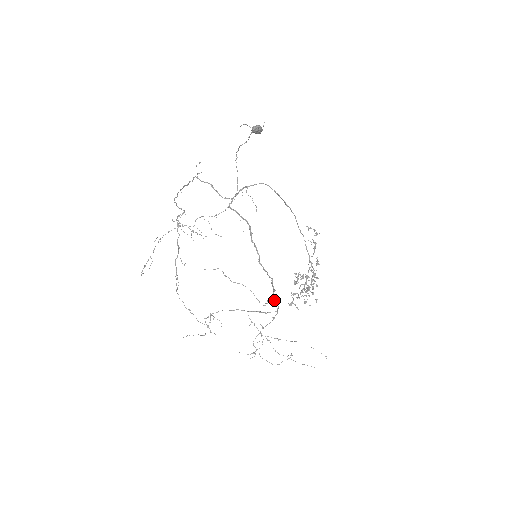
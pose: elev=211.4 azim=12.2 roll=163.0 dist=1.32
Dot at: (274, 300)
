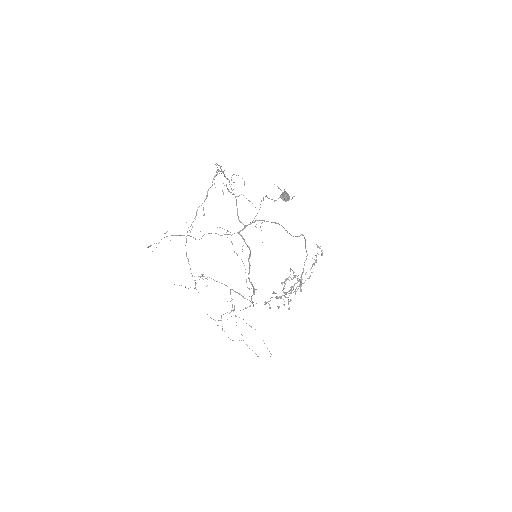
Dot at: (251, 299)
